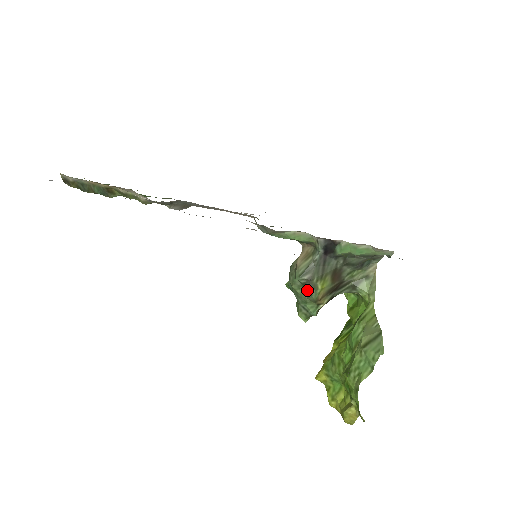
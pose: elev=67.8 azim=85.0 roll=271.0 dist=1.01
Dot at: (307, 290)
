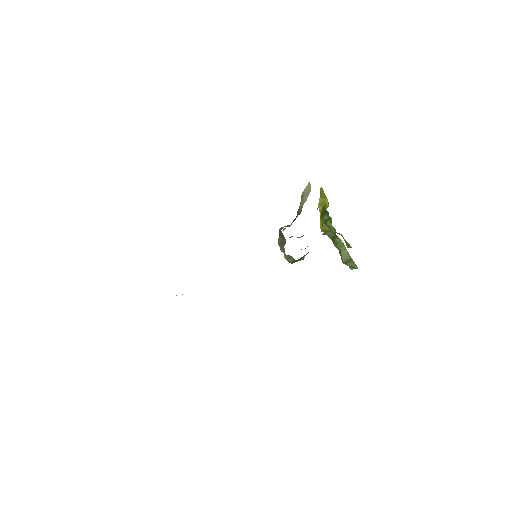
Dot at: occluded
